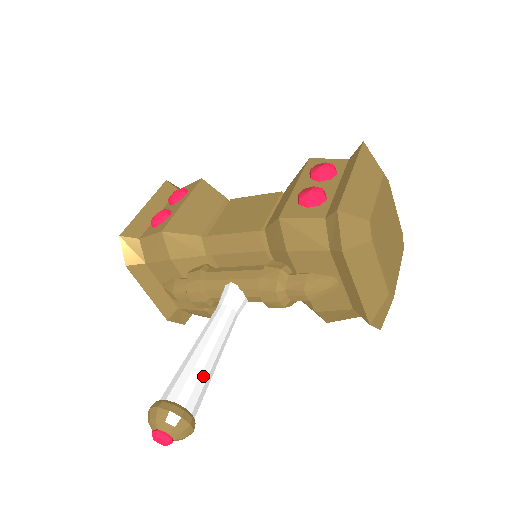
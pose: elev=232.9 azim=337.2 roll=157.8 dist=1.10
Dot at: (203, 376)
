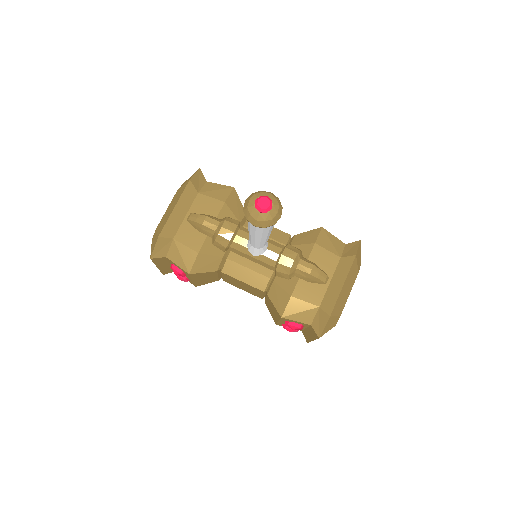
Dot at: occluded
